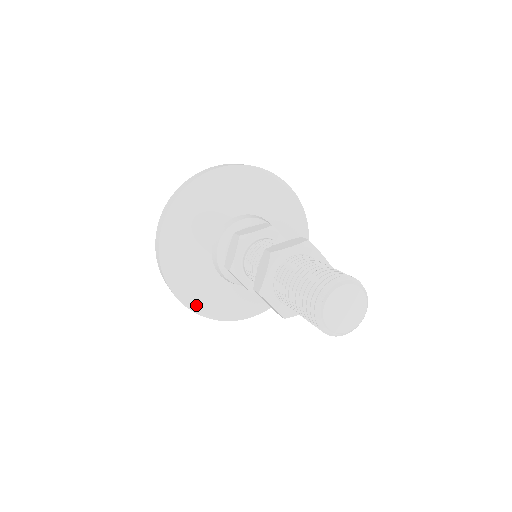
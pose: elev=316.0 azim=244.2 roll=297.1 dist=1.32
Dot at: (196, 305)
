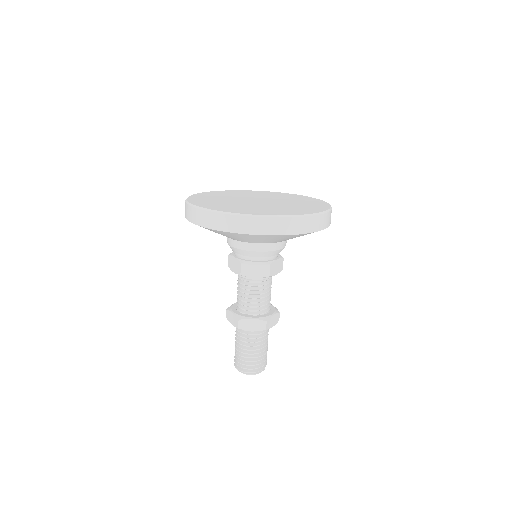
Dot at: occluded
